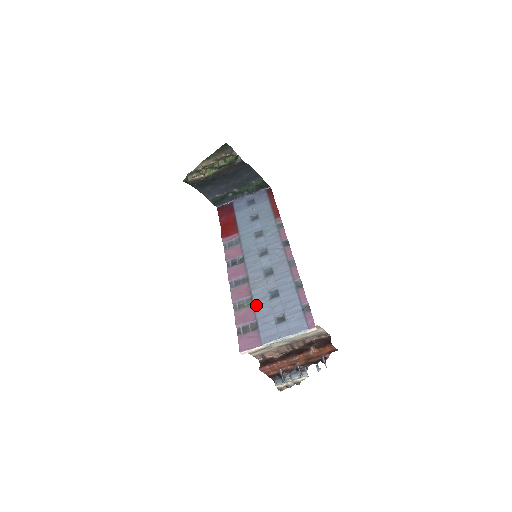
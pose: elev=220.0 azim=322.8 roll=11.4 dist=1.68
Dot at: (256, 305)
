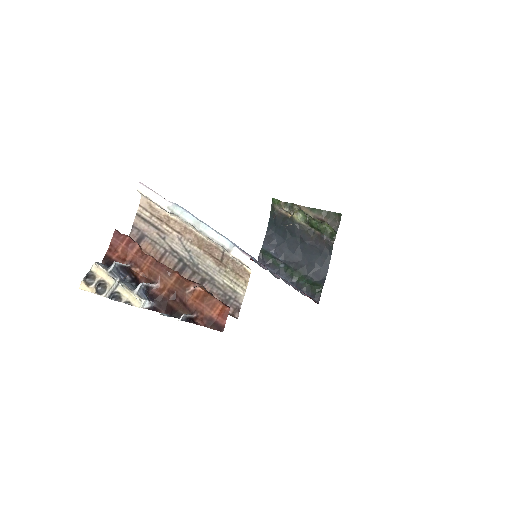
Dot at: occluded
